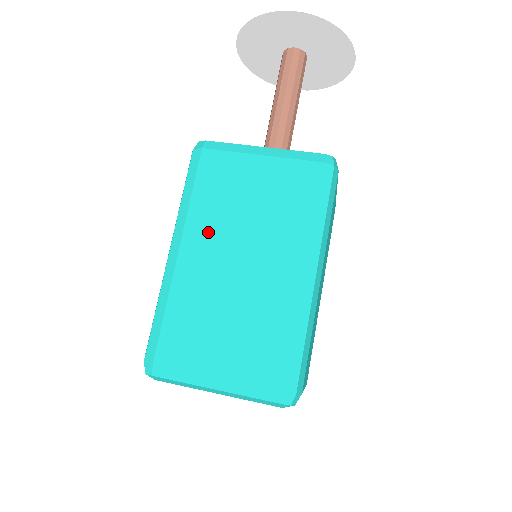
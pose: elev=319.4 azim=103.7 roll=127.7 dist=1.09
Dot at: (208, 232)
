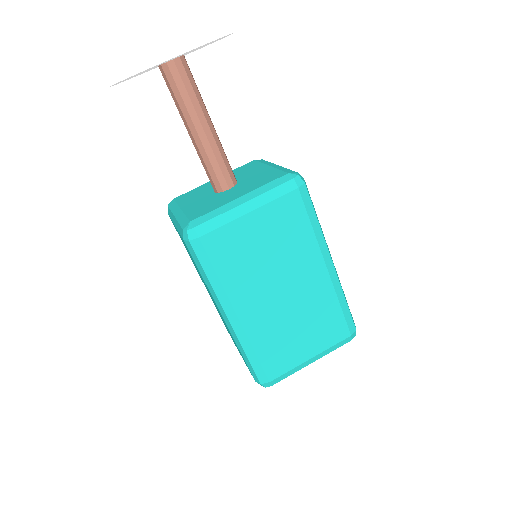
Dot at: (249, 291)
